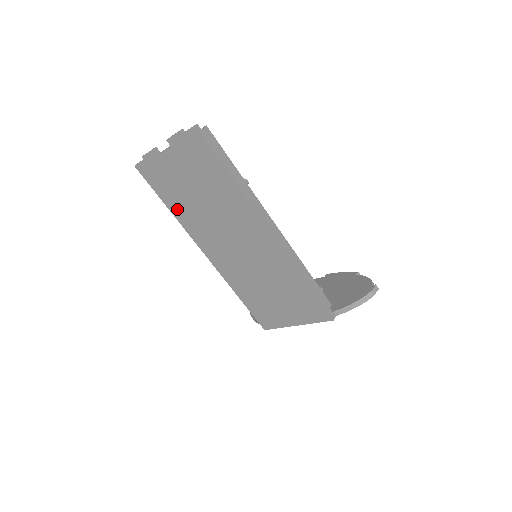
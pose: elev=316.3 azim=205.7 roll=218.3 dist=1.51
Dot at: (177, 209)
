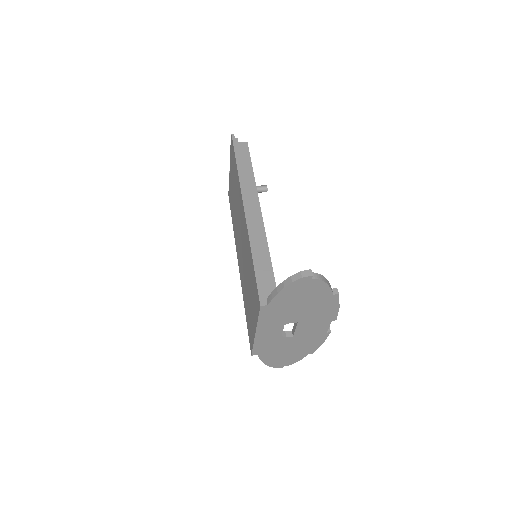
Dot at: (233, 221)
